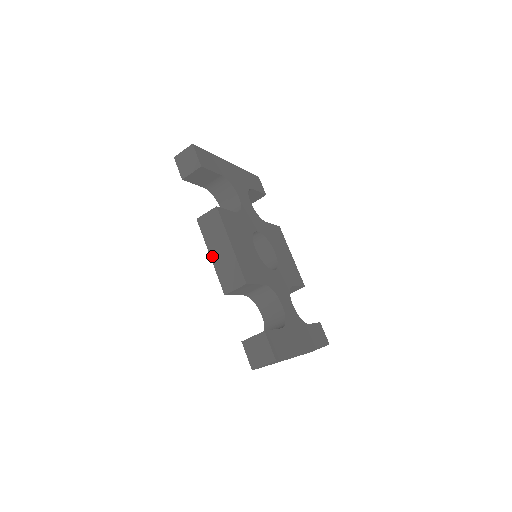
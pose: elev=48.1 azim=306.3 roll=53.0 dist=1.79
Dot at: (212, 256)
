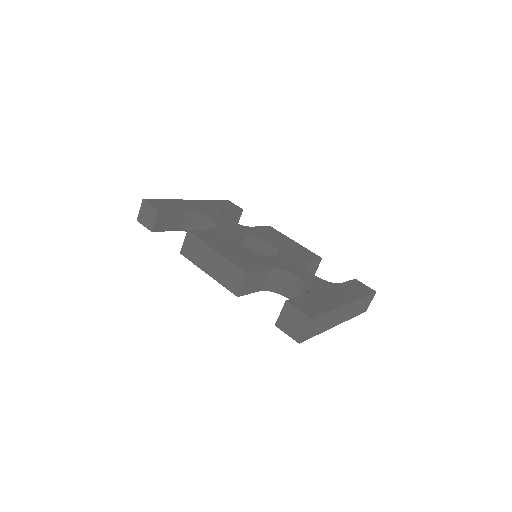
Dot at: (208, 273)
